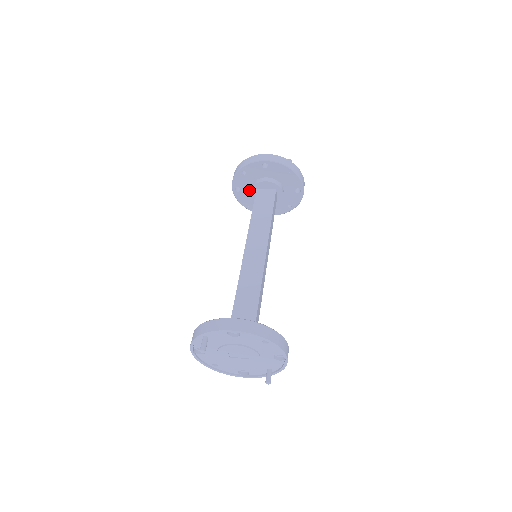
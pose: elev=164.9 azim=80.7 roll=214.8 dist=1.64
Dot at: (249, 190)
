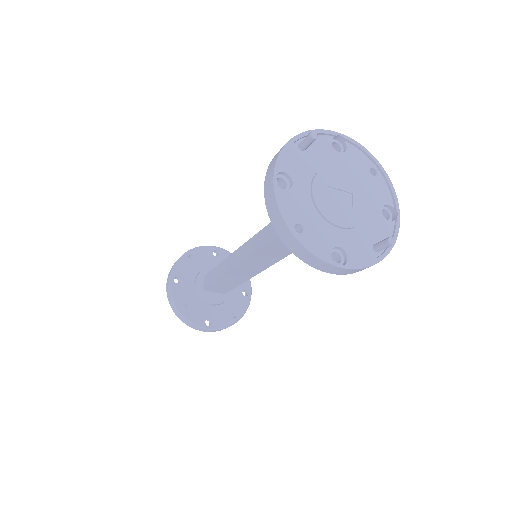
Dot at: (190, 283)
